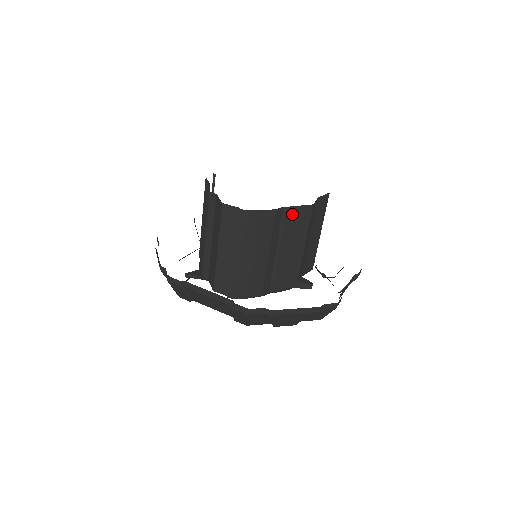
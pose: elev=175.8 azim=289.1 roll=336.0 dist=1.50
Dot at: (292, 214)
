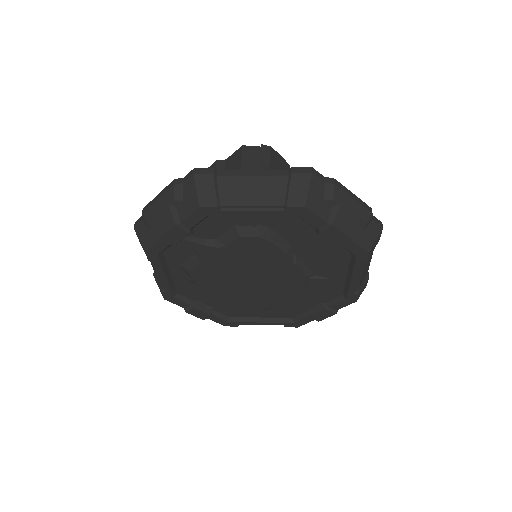
Dot at: occluded
